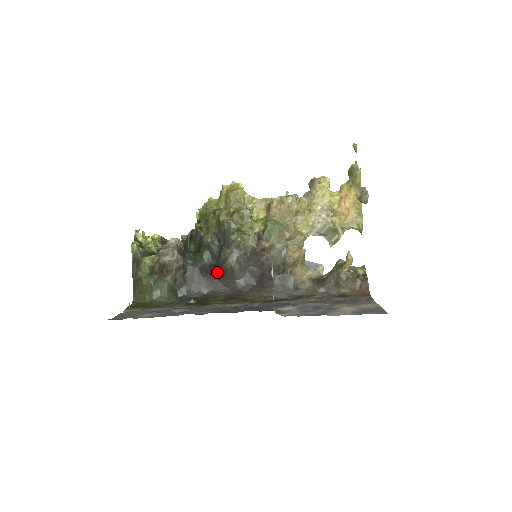
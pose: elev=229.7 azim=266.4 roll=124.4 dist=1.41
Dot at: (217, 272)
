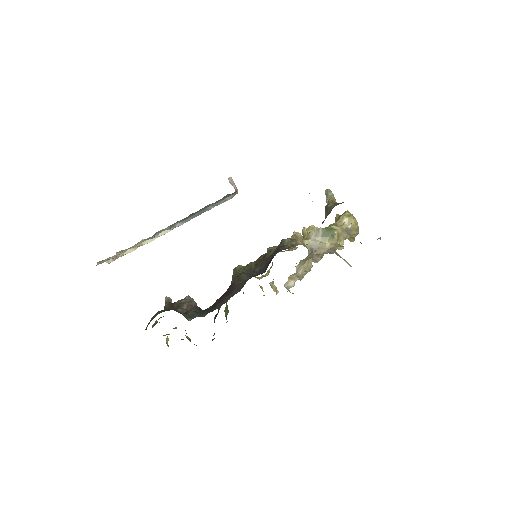
Dot at: (228, 292)
